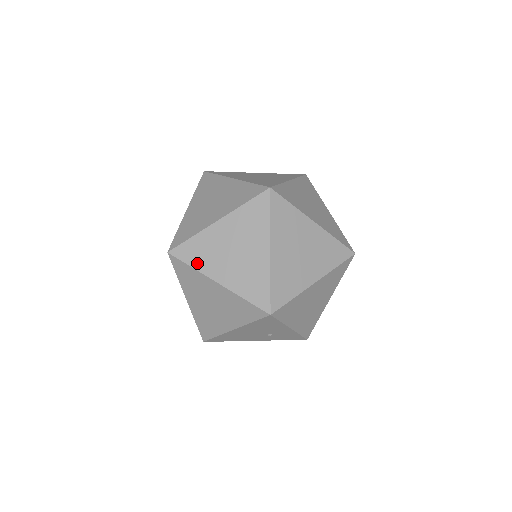
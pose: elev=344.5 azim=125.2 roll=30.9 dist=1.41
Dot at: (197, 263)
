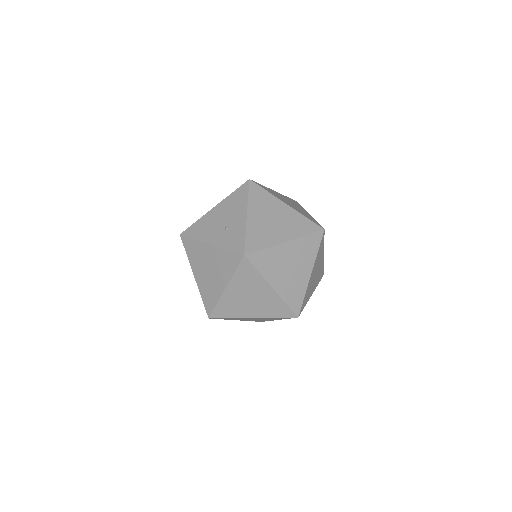
Dot at: occluded
